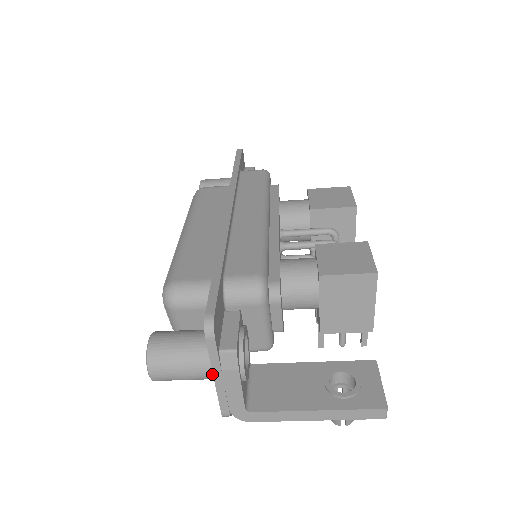
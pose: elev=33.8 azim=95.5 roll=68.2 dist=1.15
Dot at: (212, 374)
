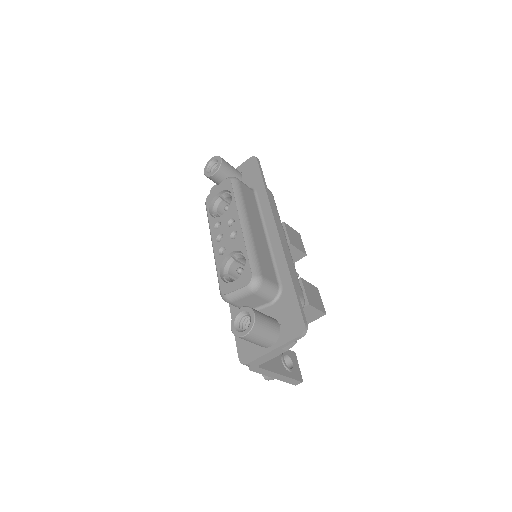
Dot at: (269, 346)
